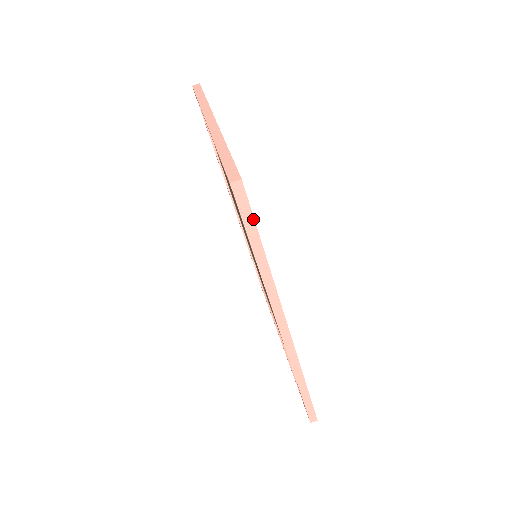
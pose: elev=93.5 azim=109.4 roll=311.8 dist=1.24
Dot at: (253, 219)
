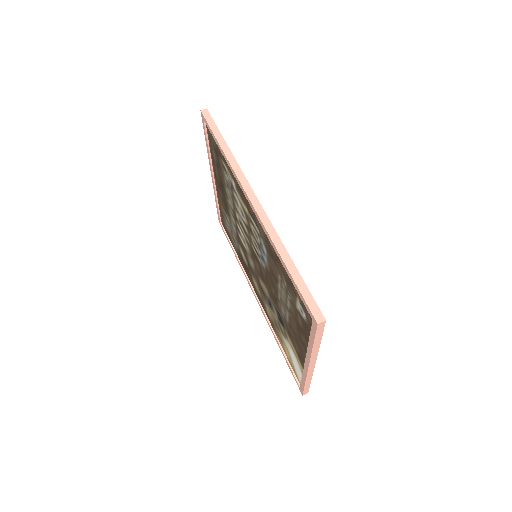
Dot at: (216, 125)
